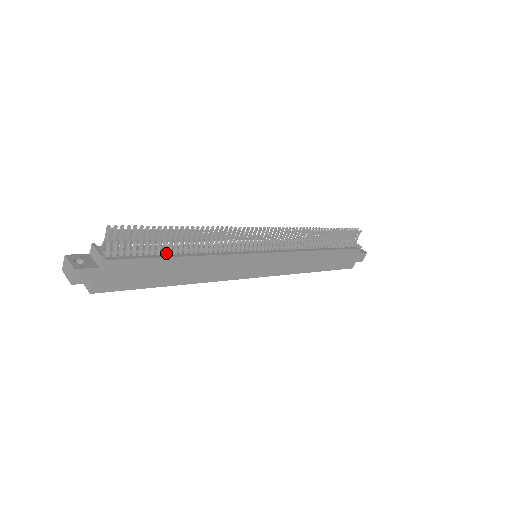
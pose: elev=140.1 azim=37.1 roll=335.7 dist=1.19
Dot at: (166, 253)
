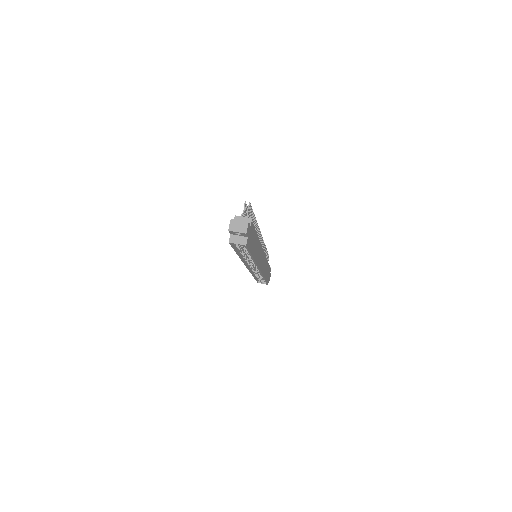
Dot at: occluded
